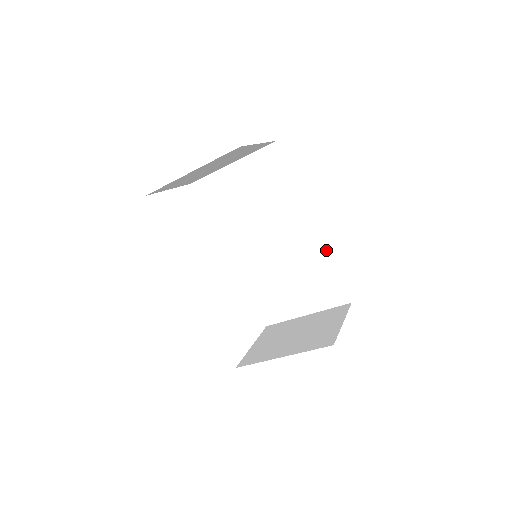
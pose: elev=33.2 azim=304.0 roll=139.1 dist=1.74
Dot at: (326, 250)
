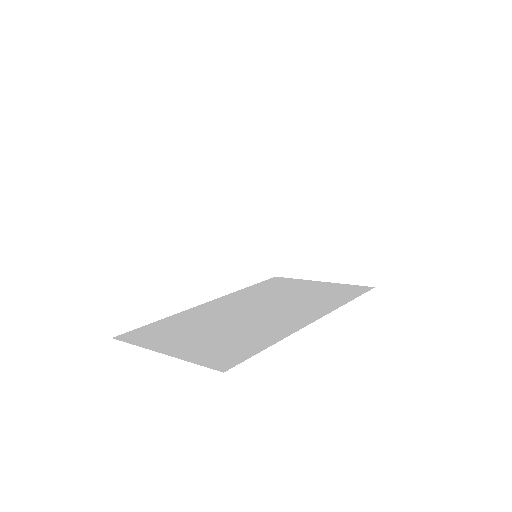
Dot at: occluded
